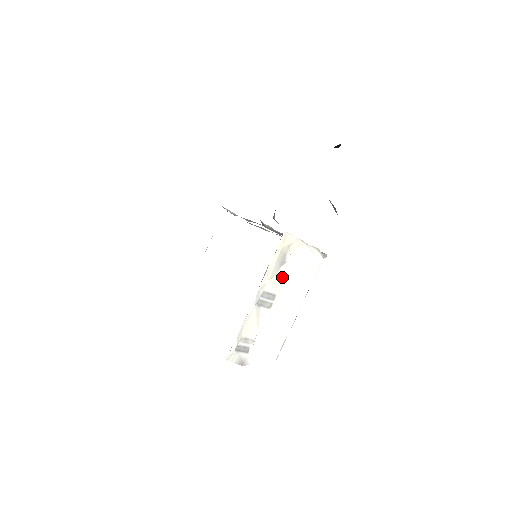
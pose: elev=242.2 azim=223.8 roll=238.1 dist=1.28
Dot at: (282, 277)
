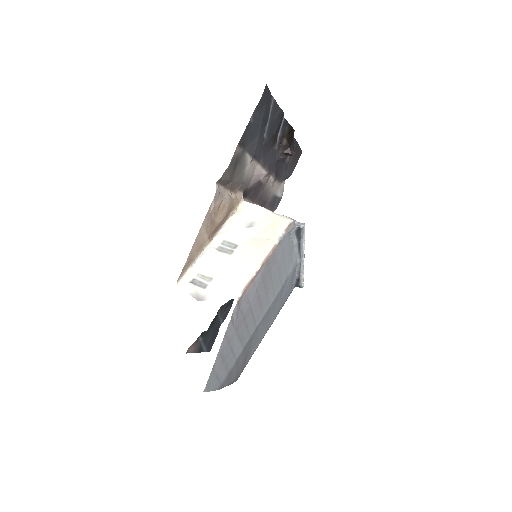
Dot at: (248, 236)
